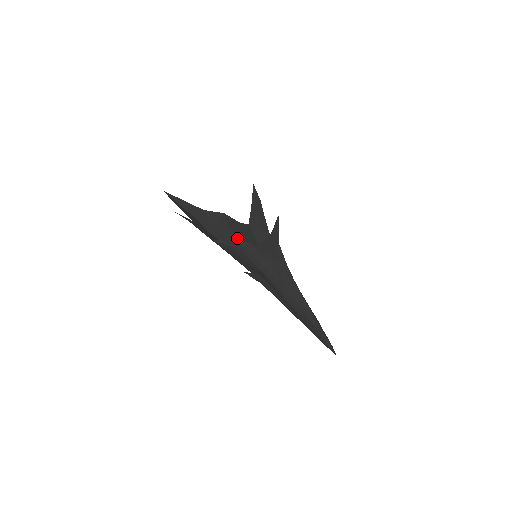
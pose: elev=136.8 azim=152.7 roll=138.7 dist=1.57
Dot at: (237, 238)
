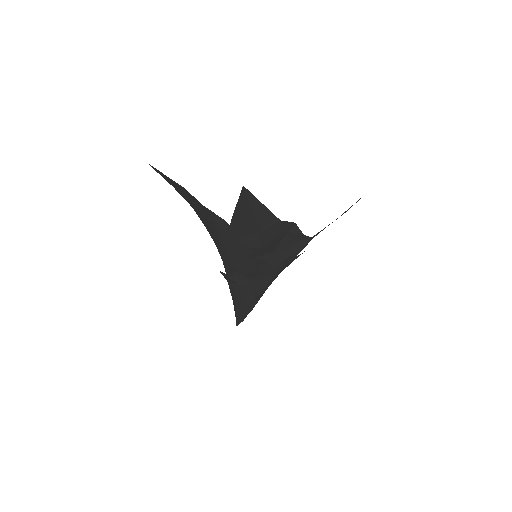
Dot at: (277, 248)
